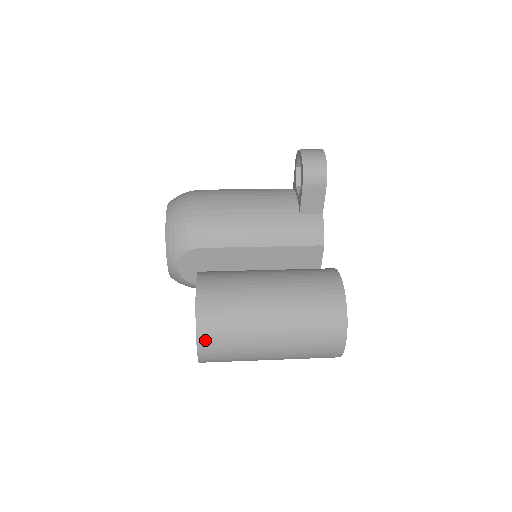
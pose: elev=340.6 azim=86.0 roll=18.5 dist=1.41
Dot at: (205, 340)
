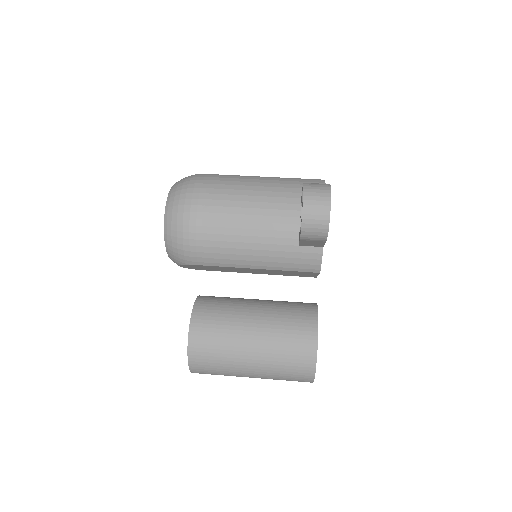
Dot at: occluded
